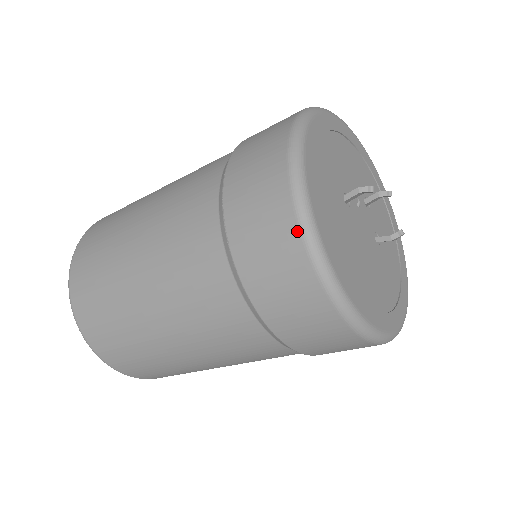
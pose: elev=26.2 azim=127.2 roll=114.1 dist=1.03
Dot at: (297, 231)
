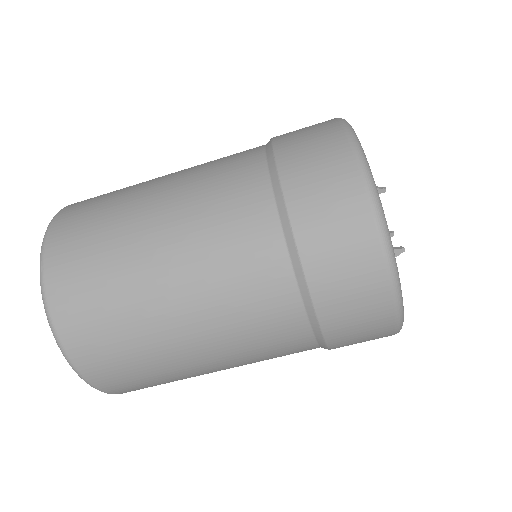
Dot at: (337, 122)
